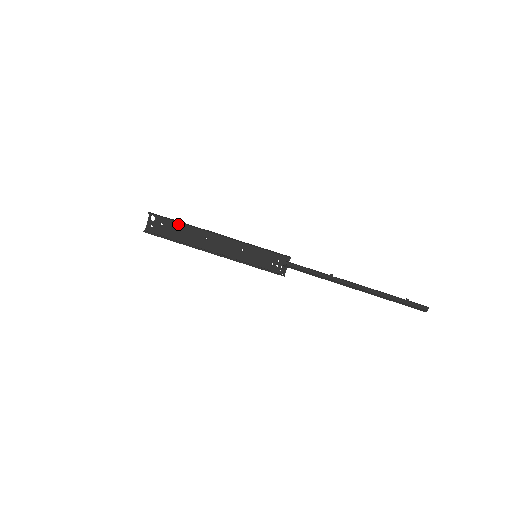
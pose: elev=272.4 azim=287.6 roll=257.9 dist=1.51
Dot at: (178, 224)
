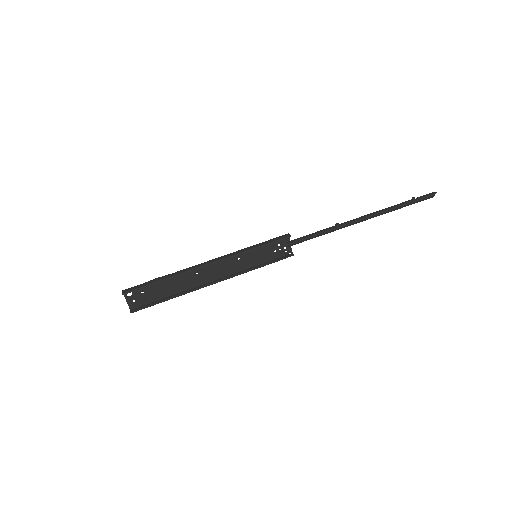
Dot at: (159, 281)
